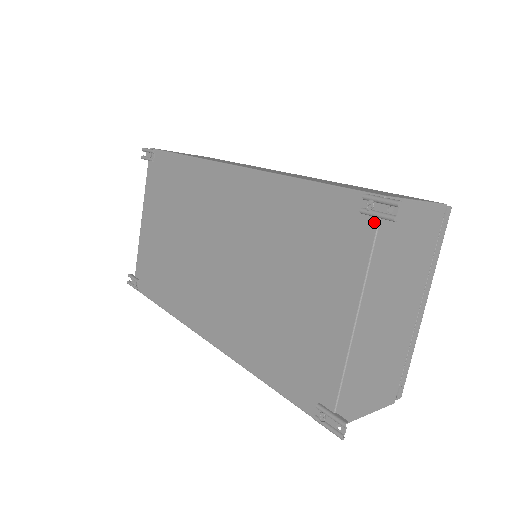
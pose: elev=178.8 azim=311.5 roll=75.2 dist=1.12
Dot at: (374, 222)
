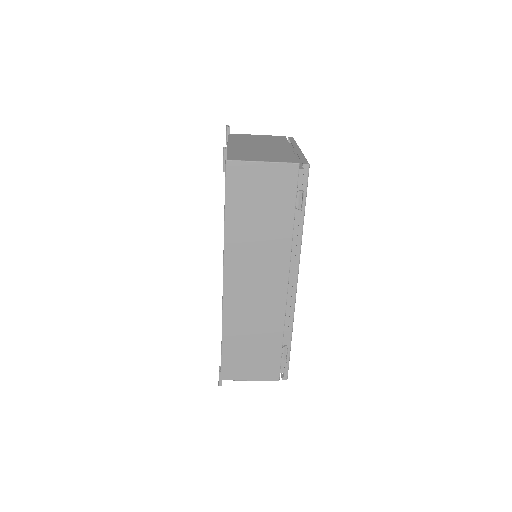
Dot at: occluded
